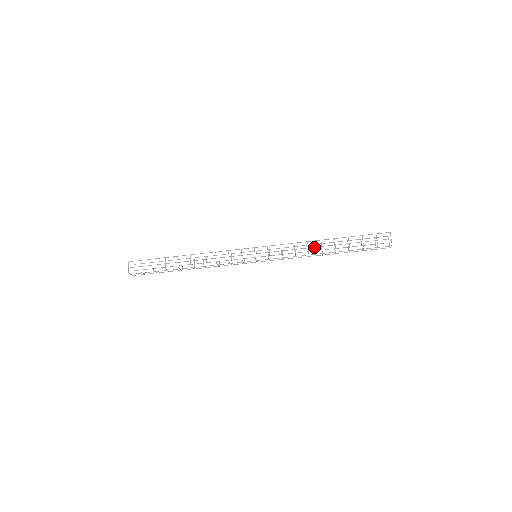
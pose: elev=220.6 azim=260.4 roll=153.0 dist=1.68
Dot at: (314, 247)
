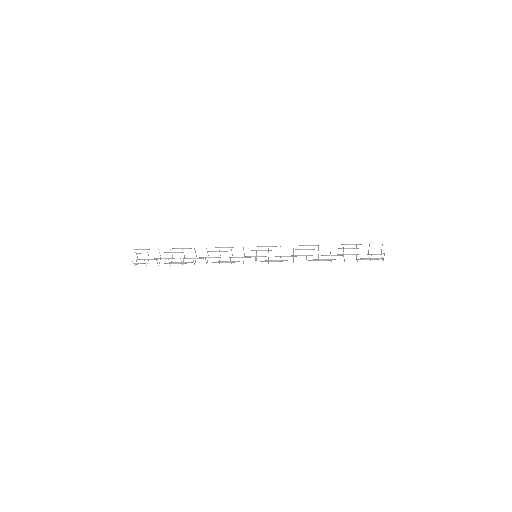
Dot at: occluded
